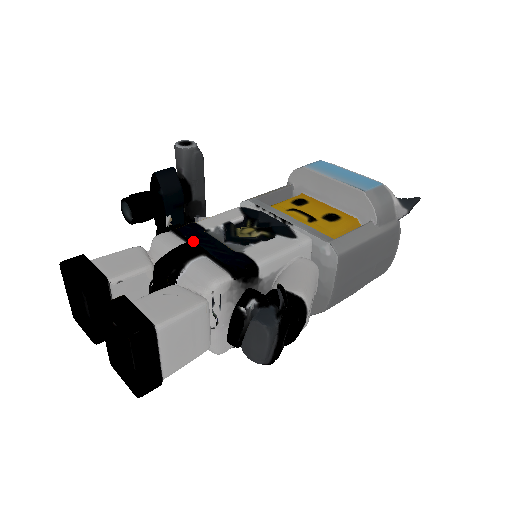
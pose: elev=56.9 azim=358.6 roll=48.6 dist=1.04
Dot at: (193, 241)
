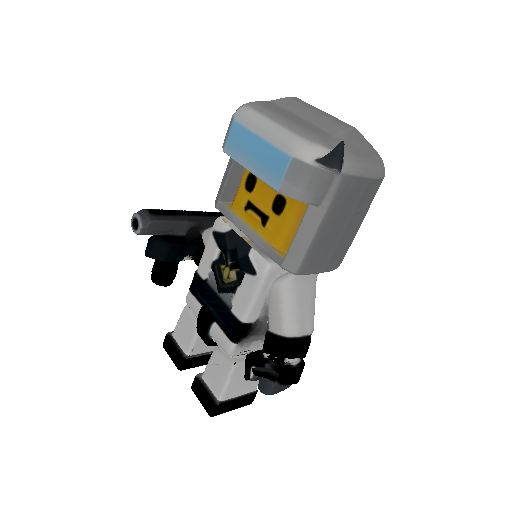
Dot at: (202, 308)
